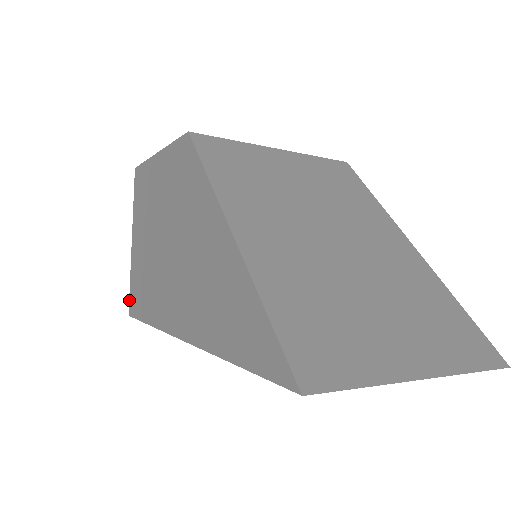
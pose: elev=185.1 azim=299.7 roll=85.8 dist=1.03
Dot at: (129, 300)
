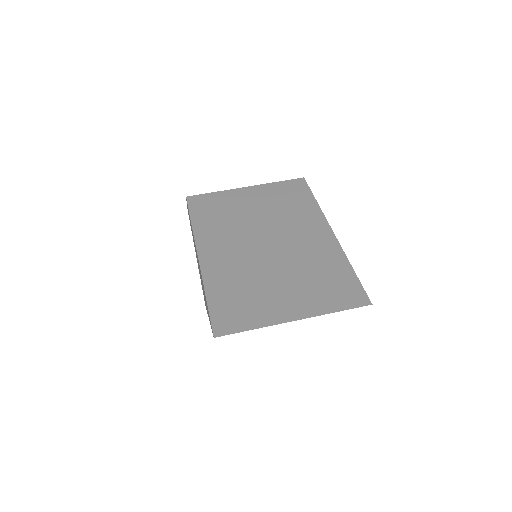
Dot at: occluded
